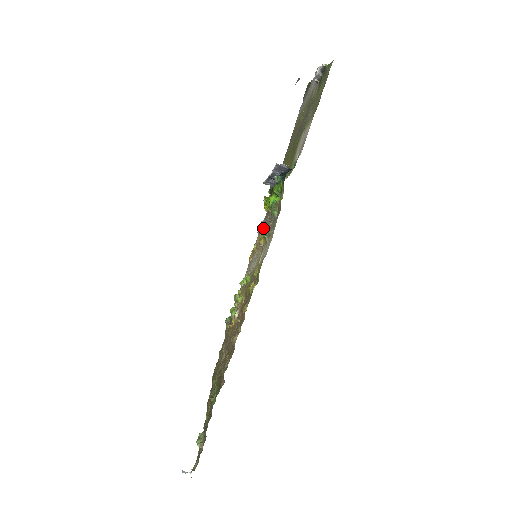
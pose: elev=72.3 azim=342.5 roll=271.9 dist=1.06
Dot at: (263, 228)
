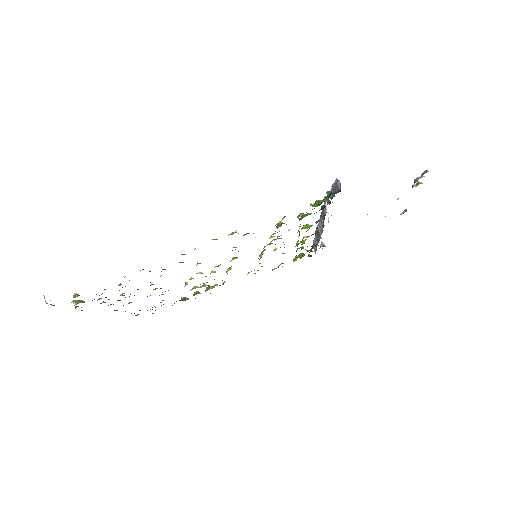
Dot at: occluded
